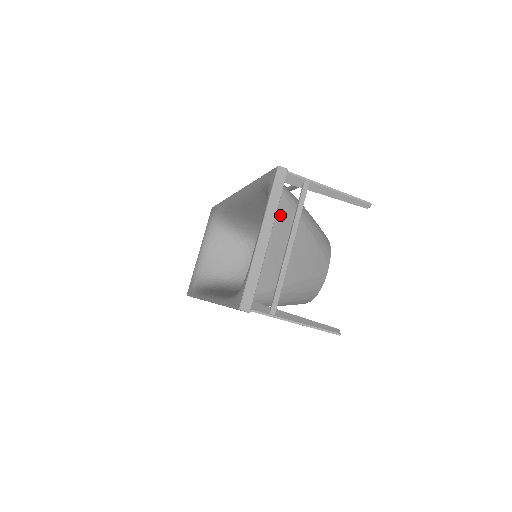
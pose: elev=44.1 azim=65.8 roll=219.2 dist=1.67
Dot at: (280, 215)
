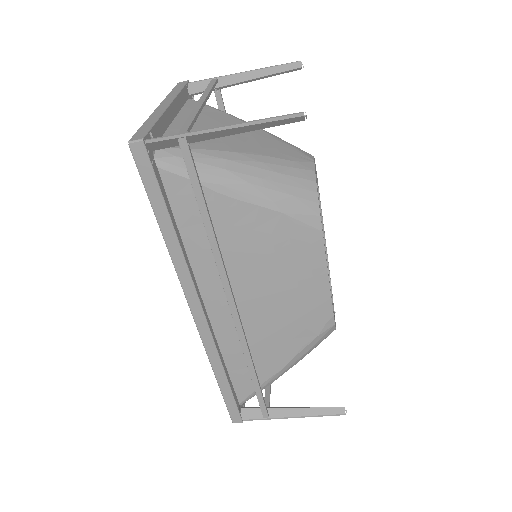
Dot at: occluded
